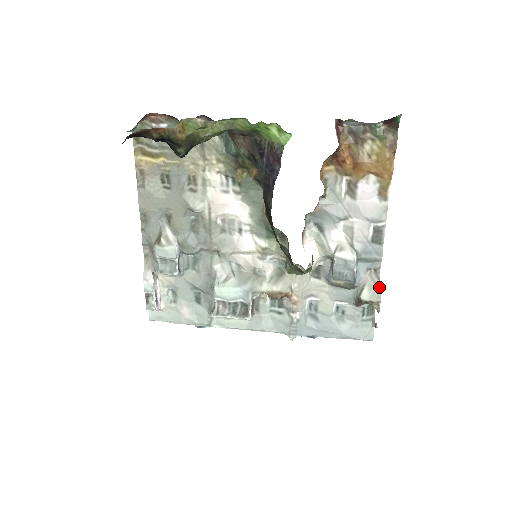
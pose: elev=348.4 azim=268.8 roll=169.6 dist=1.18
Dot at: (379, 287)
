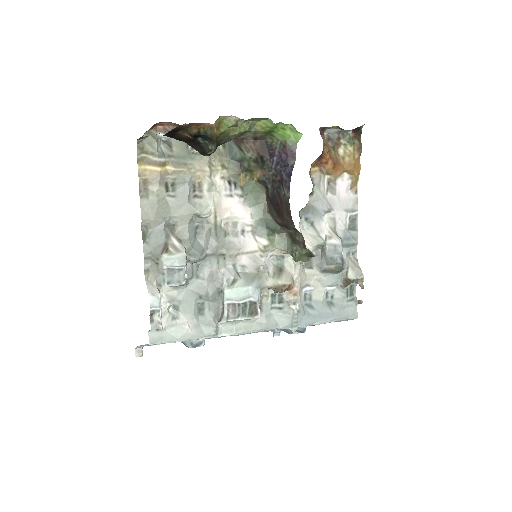
Dot at: (359, 267)
